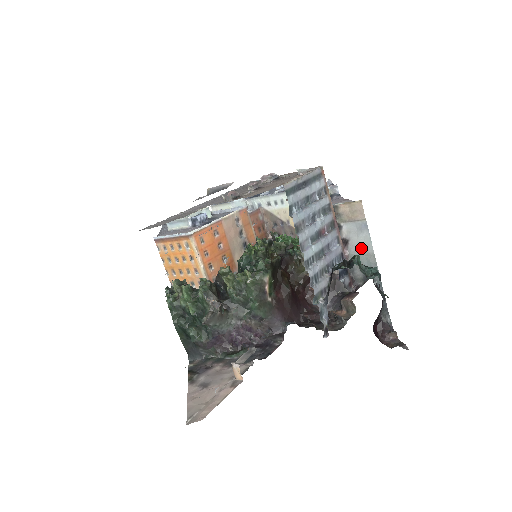
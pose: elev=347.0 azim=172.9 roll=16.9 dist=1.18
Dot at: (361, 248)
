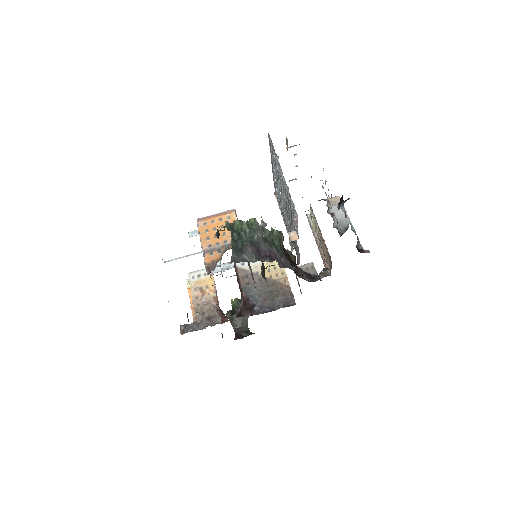
Dot at: (341, 216)
